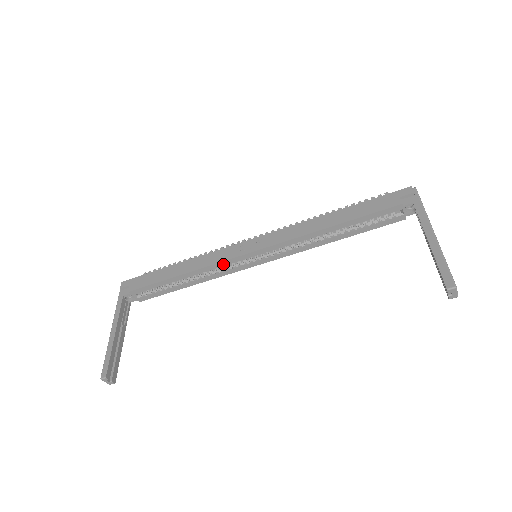
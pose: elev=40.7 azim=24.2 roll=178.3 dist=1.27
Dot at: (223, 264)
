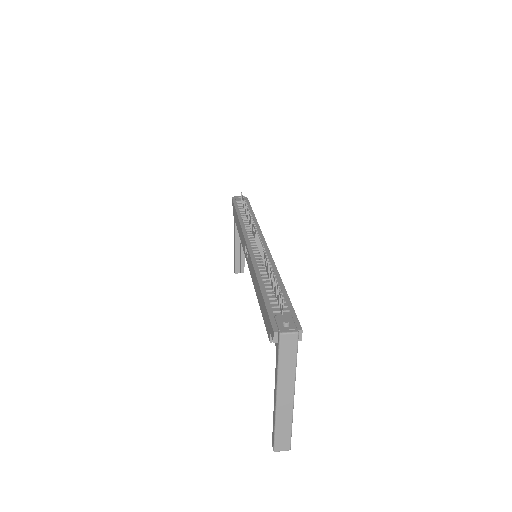
Dot at: occluded
